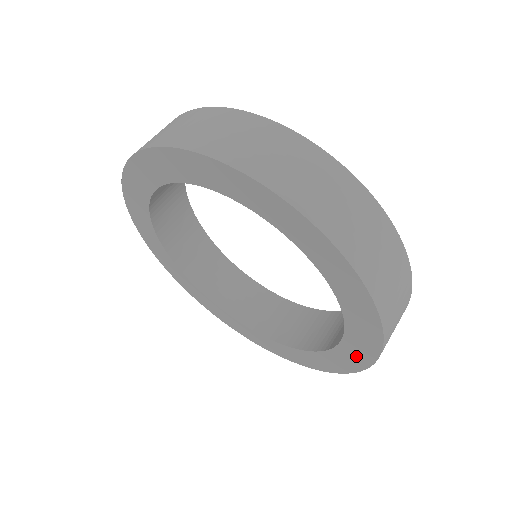
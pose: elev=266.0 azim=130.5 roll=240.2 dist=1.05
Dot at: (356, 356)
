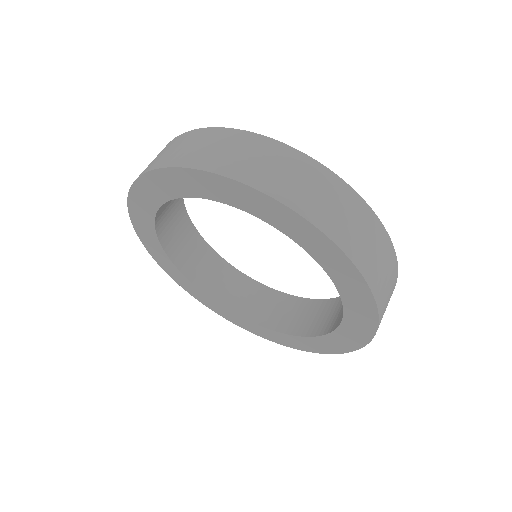
Dot at: (274, 337)
